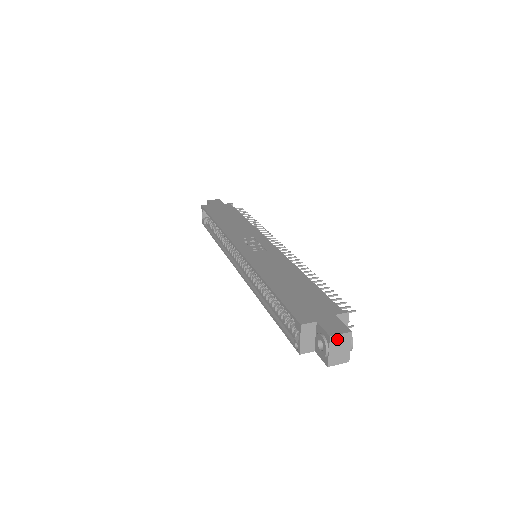
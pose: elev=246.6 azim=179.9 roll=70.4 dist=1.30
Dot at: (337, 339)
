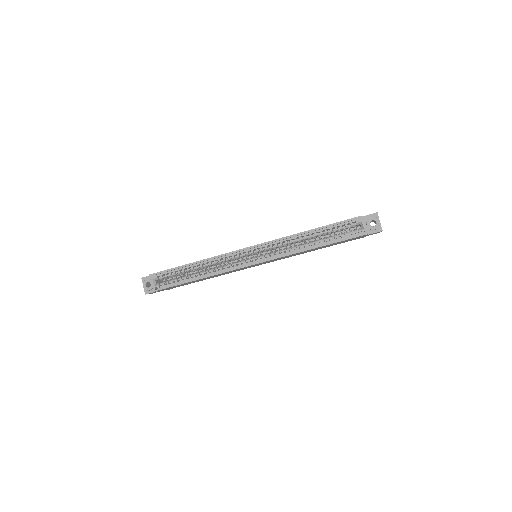
Dot at: occluded
